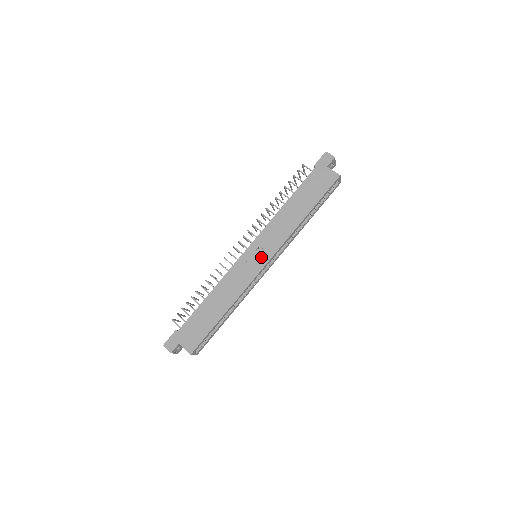
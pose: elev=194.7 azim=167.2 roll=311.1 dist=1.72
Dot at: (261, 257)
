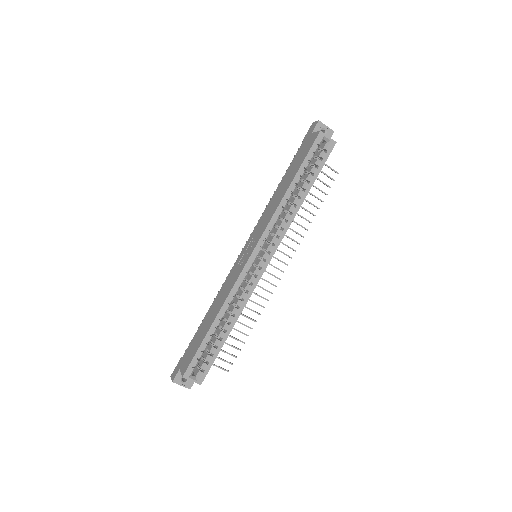
Dot at: (249, 250)
